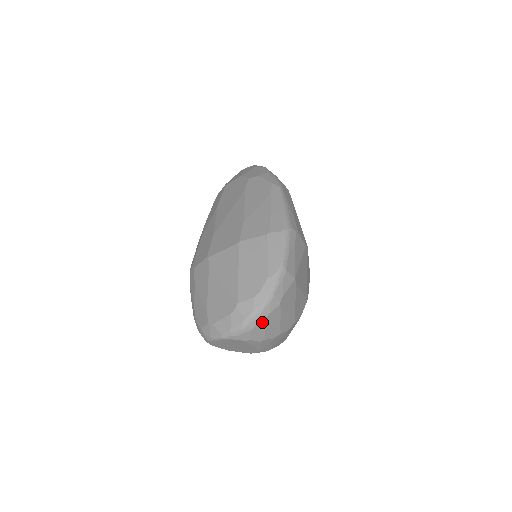
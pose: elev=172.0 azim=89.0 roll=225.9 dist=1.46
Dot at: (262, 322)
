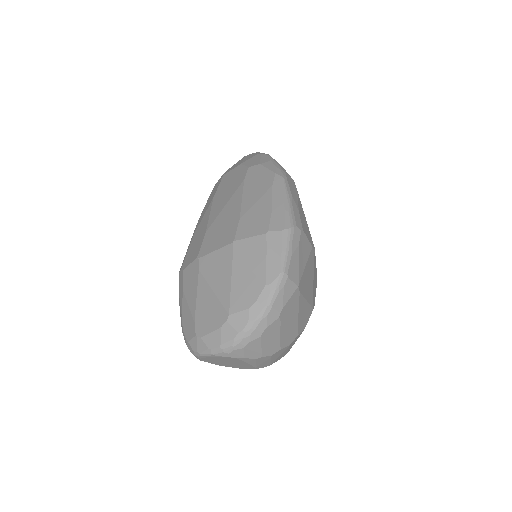
Dot at: (258, 338)
